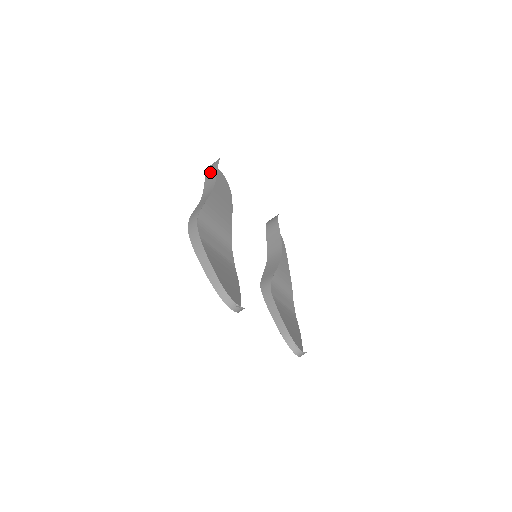
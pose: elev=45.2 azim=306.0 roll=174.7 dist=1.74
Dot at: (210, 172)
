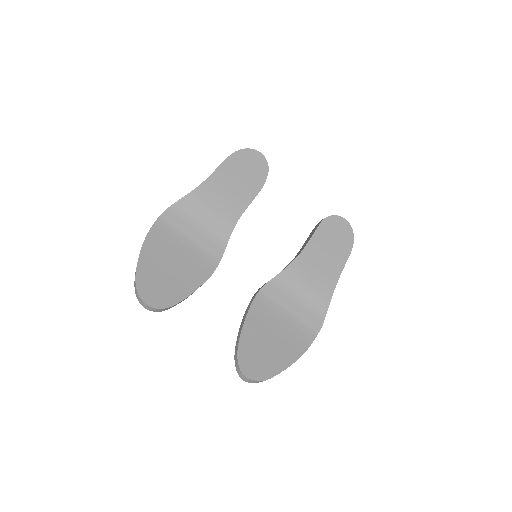
Dot at: occluded
